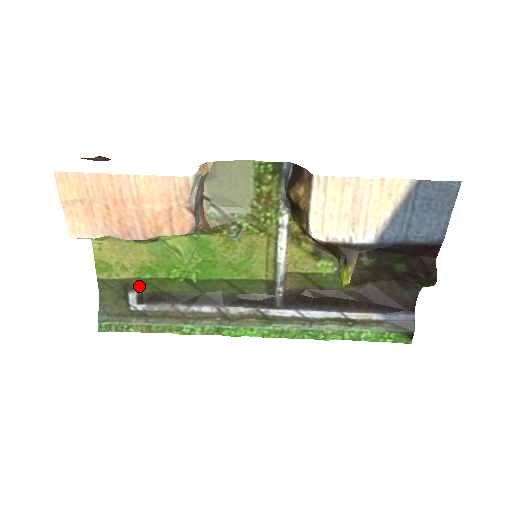
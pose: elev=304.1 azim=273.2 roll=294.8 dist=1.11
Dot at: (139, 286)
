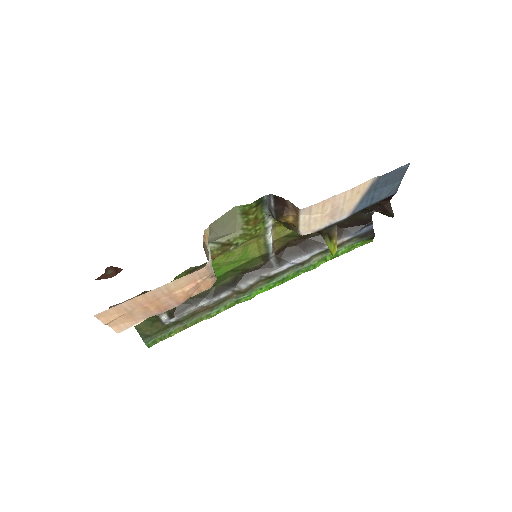
Dot at: occluded
